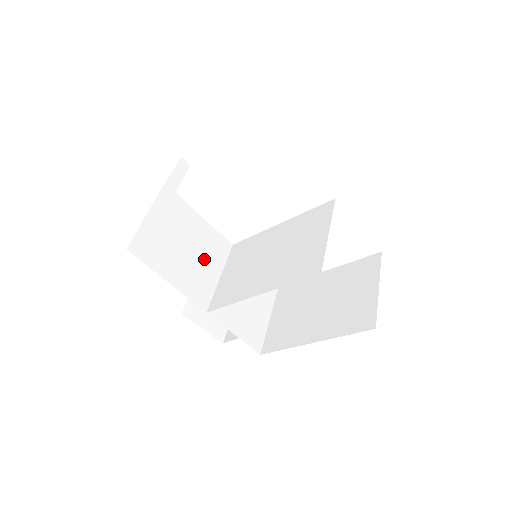
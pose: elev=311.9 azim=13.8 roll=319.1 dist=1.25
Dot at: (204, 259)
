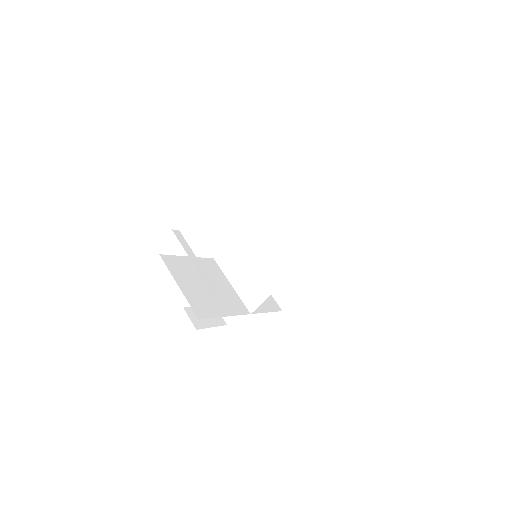
Dot at: (218, 283)
